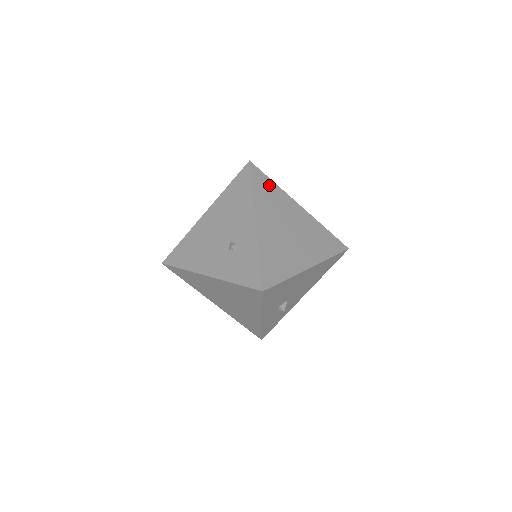
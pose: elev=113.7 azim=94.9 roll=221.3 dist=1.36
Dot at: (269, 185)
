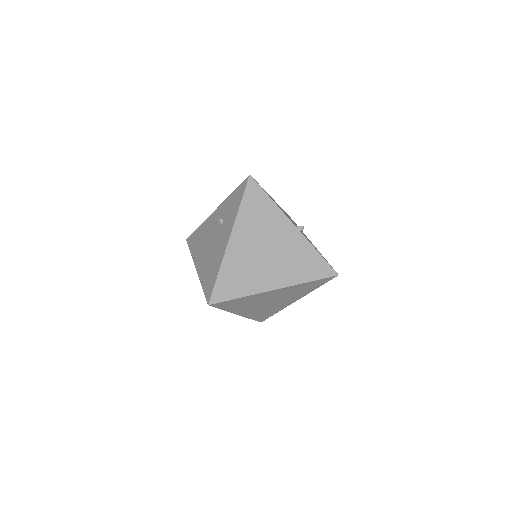
Dot at: occluded
